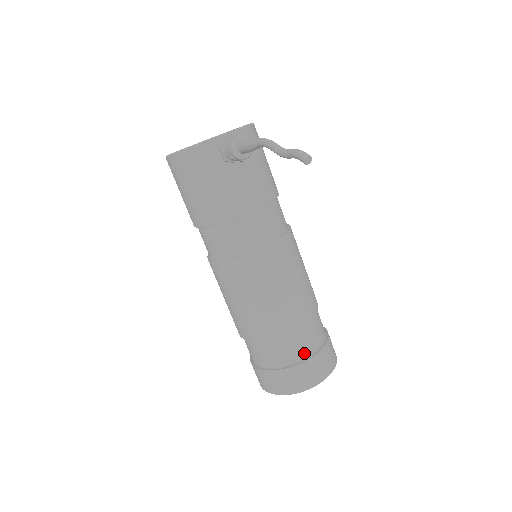
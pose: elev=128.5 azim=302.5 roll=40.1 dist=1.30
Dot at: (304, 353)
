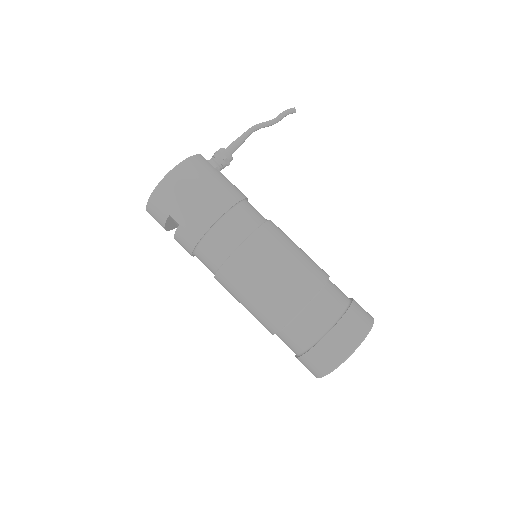
Dot at: occluded
